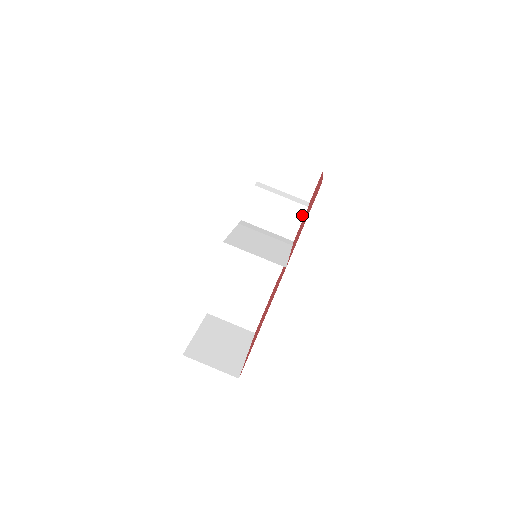
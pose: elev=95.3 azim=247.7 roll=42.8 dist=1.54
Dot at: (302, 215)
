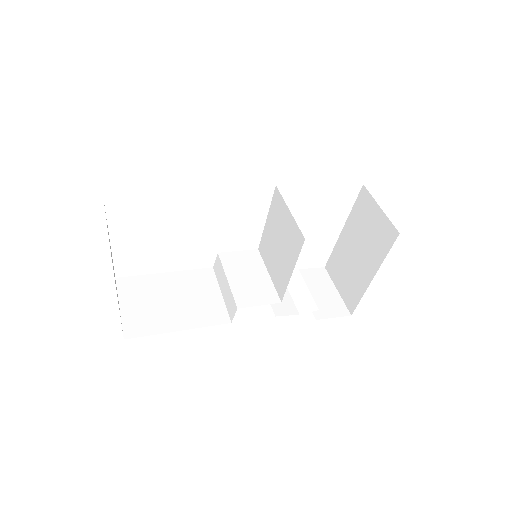
Dot at: (306, 311)
